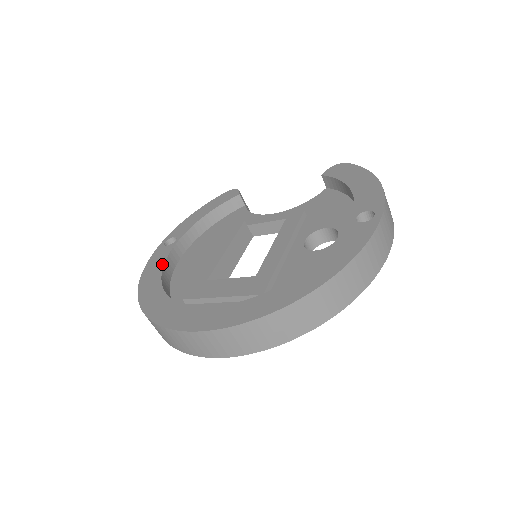
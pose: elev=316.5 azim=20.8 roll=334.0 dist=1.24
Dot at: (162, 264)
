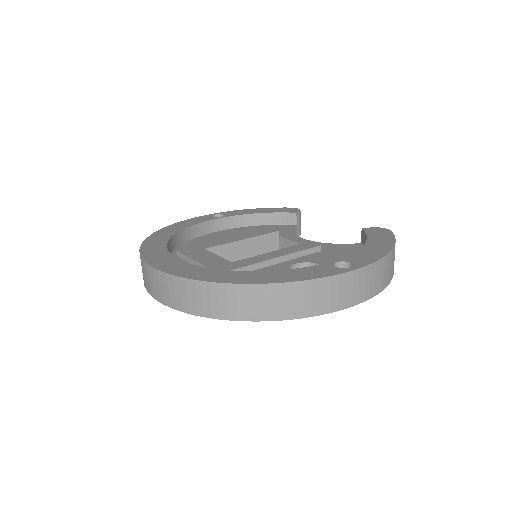
Dot at: (193, 224)
